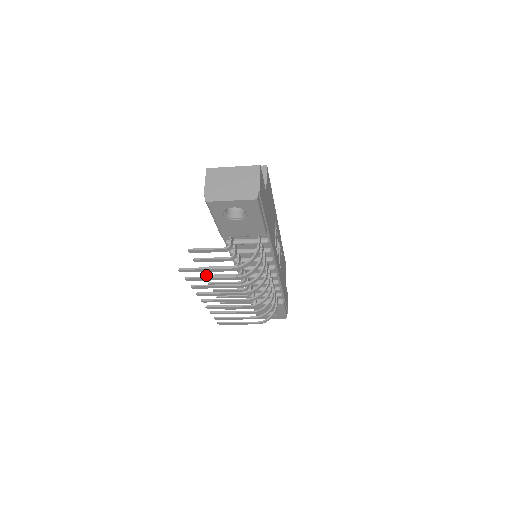
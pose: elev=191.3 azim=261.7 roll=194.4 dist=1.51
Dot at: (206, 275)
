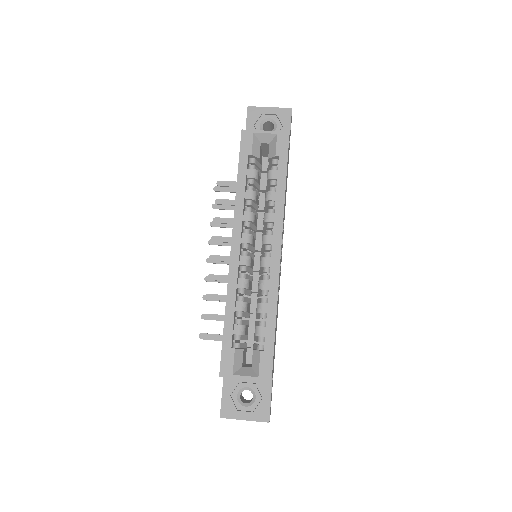
Dot at: occluded
